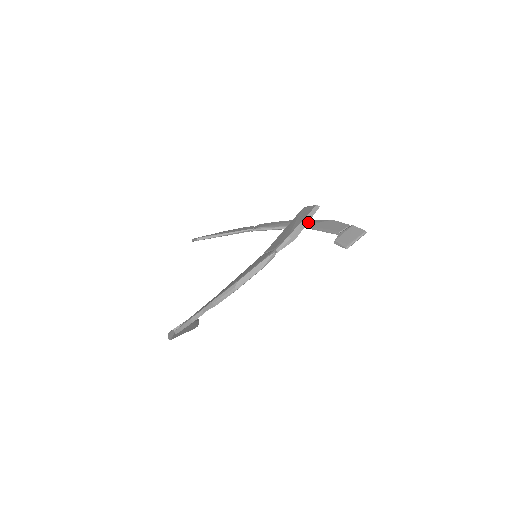
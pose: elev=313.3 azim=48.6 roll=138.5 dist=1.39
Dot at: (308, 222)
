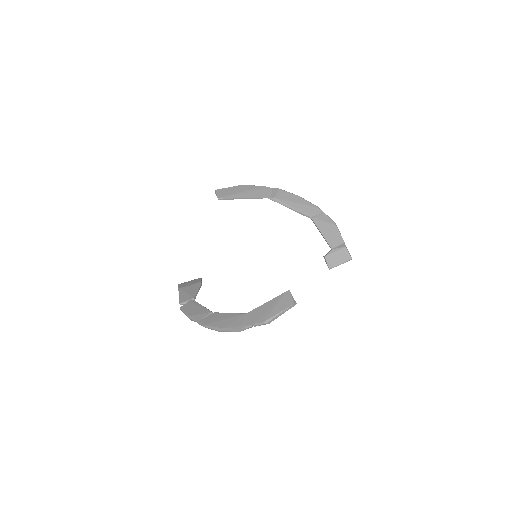
Dot at: (316, 214)
